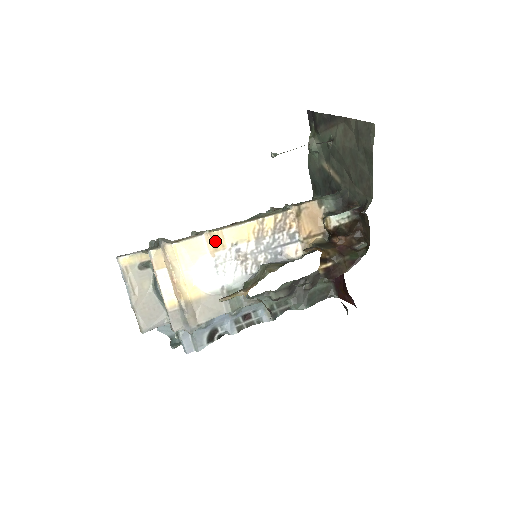
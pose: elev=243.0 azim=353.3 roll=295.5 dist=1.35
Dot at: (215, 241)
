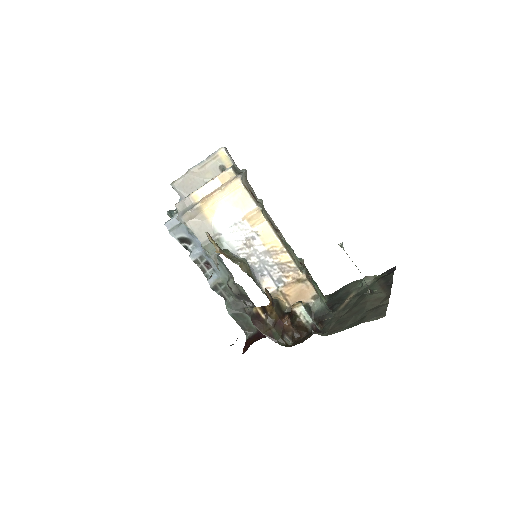
Dot at: (255, 217)
